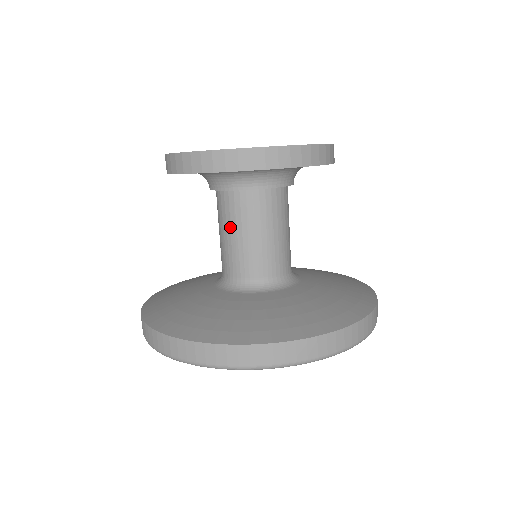
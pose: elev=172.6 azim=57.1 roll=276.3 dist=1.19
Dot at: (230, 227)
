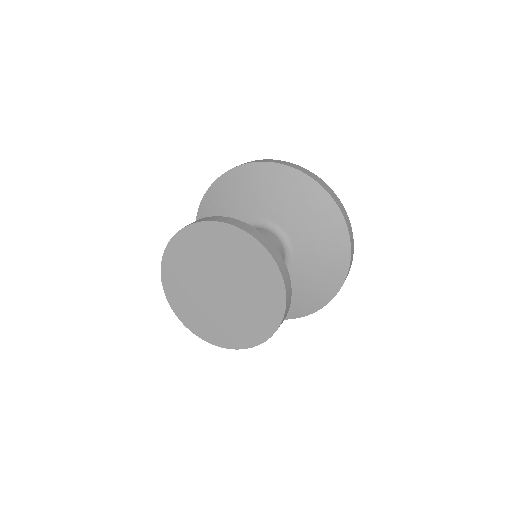
Dot at: occluded
